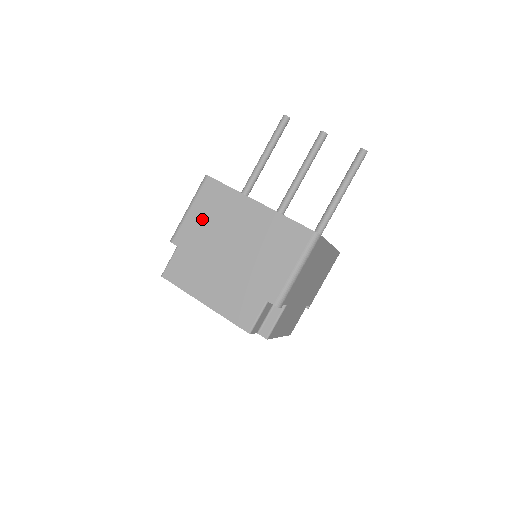
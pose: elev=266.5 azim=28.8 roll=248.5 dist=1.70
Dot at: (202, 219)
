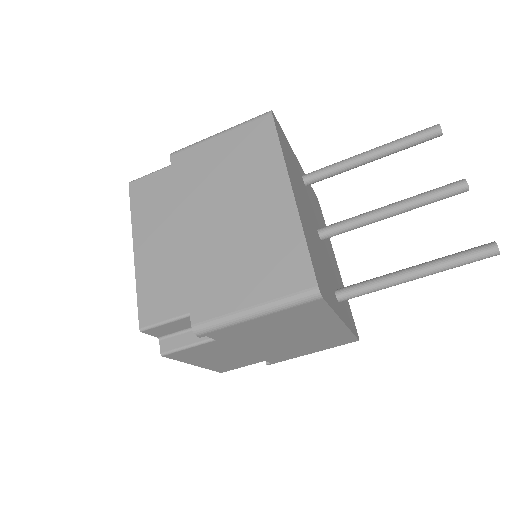
Dot at: (220, 157)
